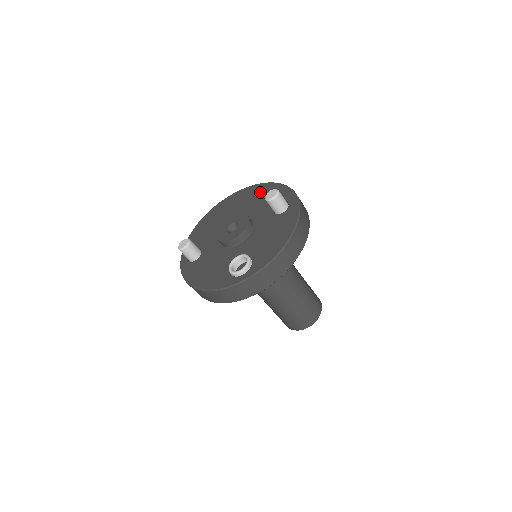
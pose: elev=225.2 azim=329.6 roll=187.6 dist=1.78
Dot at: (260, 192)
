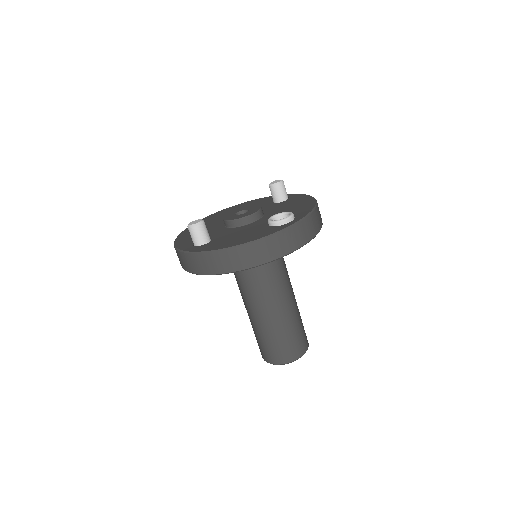
Dot at: (242, 206)
